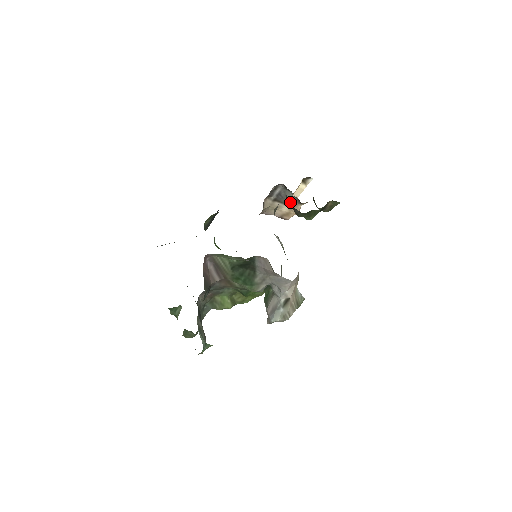
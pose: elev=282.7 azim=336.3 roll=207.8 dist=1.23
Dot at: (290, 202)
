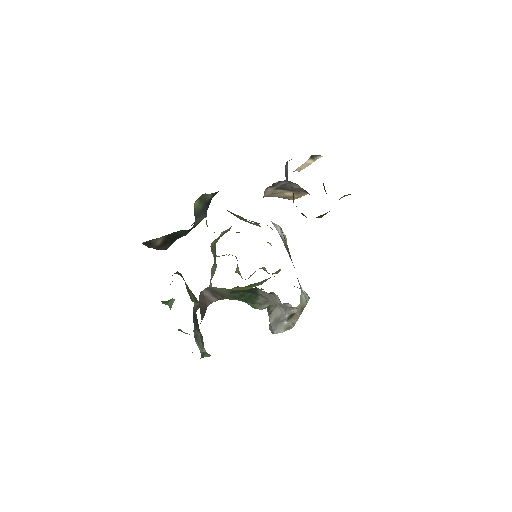
Dot at: (296, 190)
